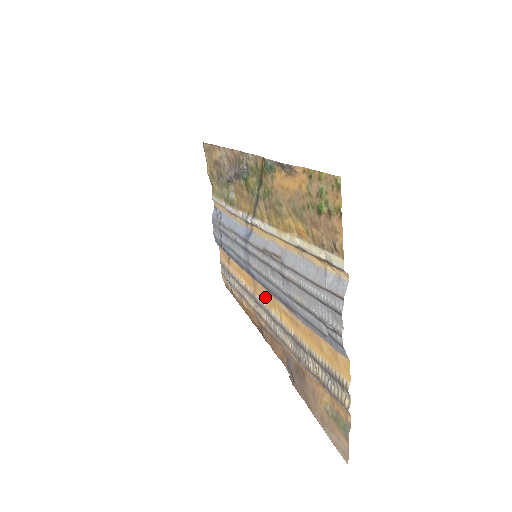
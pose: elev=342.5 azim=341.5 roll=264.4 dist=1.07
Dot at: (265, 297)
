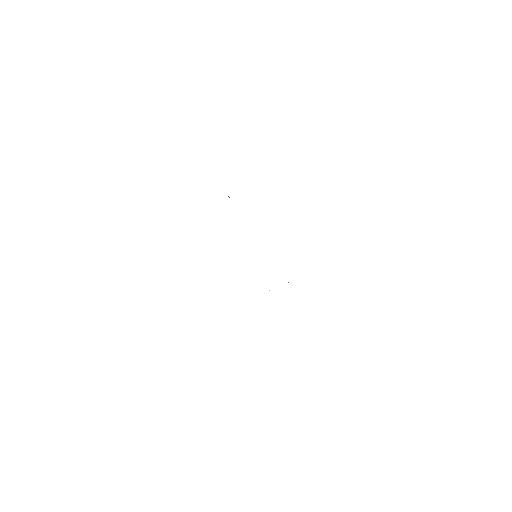
Dot at: occluded
